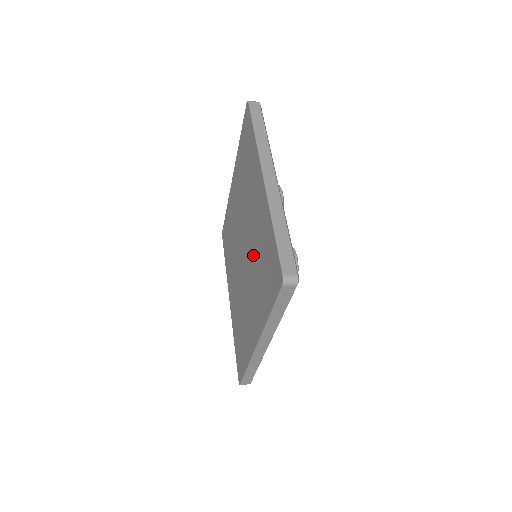
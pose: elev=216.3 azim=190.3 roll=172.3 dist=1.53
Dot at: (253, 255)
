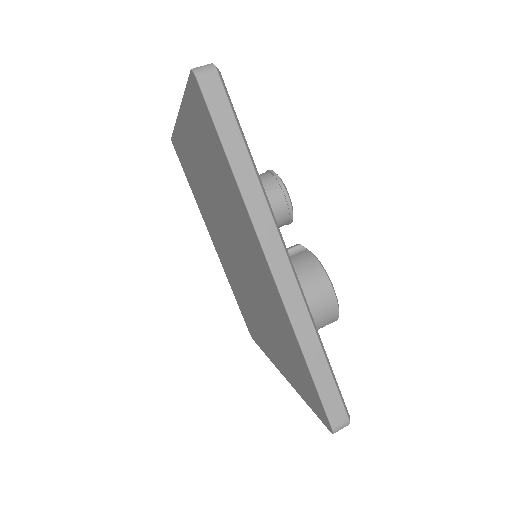
Dot at: (220, 204)
